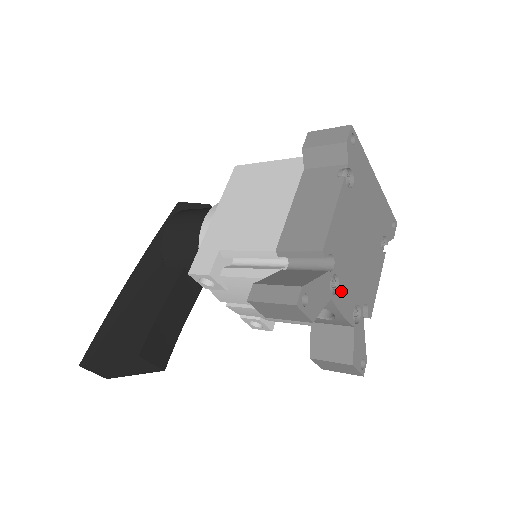
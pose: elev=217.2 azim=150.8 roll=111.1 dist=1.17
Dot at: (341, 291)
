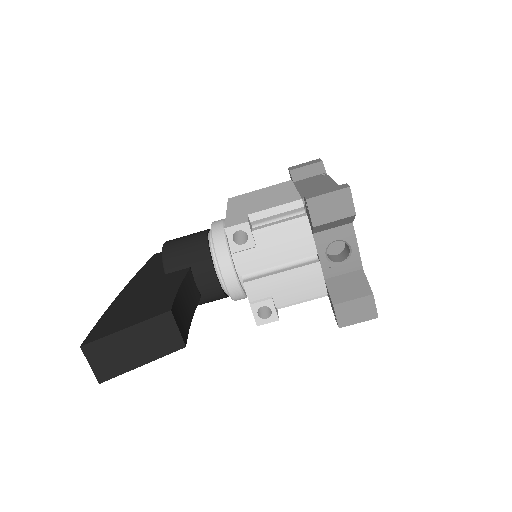
Dot at: occluded
